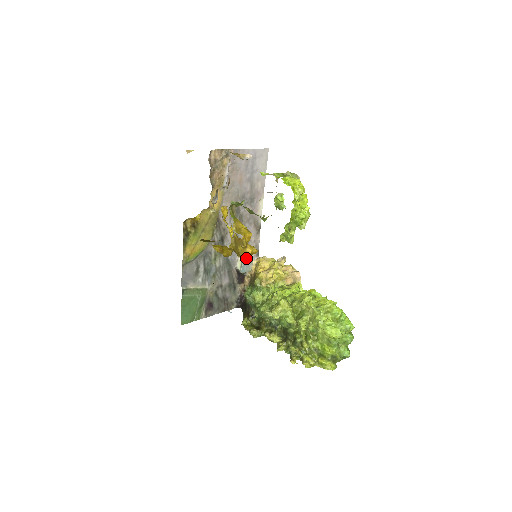
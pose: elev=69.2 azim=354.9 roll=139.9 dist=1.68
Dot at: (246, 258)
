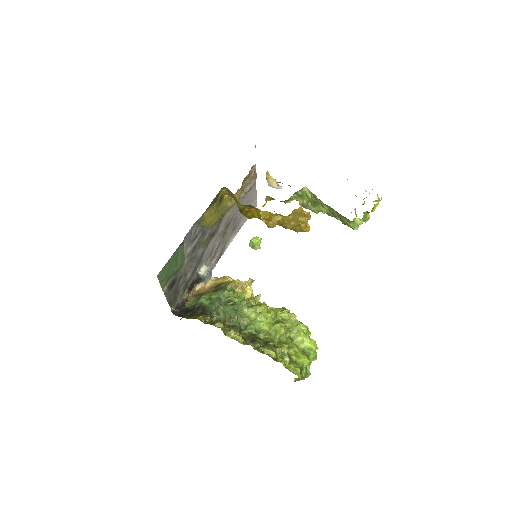
Dot at: (306, 227)
